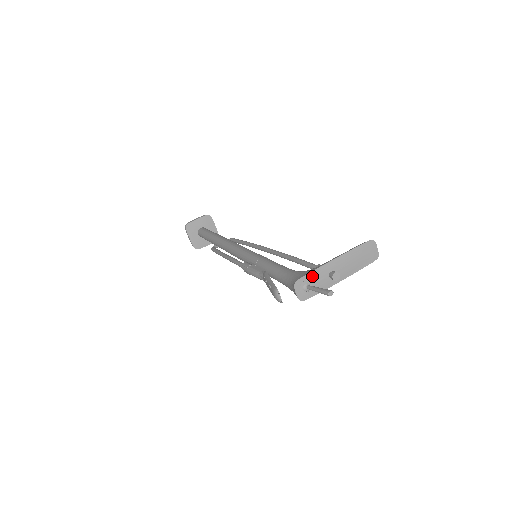
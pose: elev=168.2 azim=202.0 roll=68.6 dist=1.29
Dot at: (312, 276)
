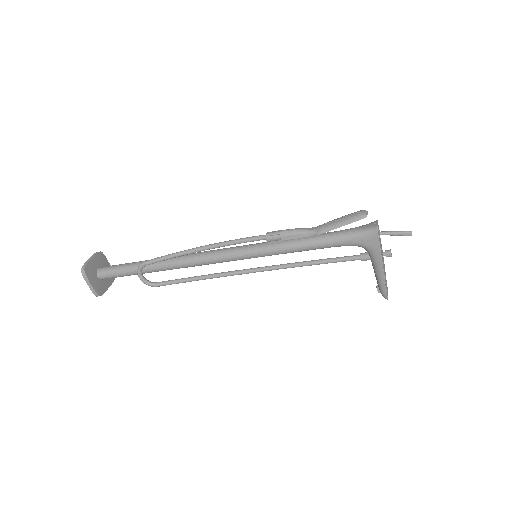
Dot at: occluded
